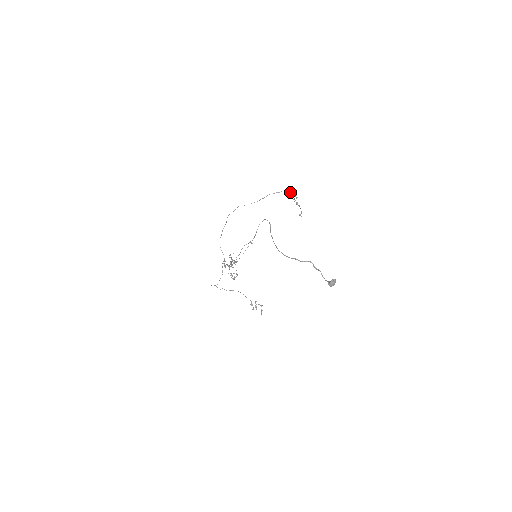
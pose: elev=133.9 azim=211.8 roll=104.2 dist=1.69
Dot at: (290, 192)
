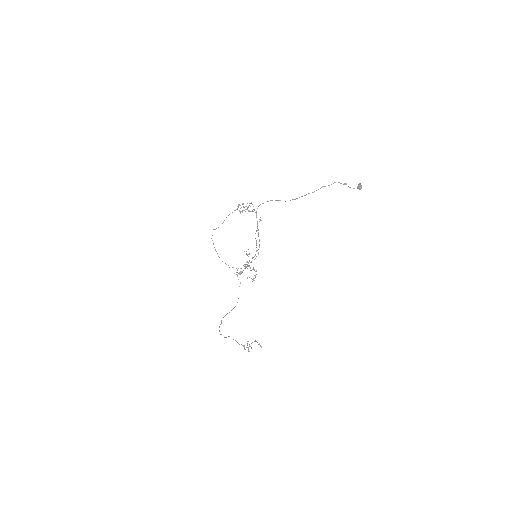
Dot at: occluded
